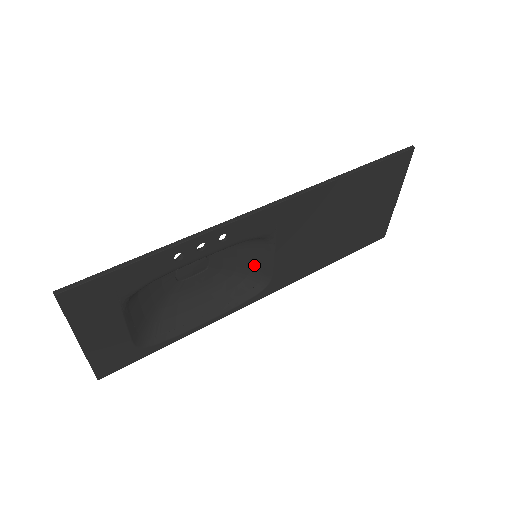
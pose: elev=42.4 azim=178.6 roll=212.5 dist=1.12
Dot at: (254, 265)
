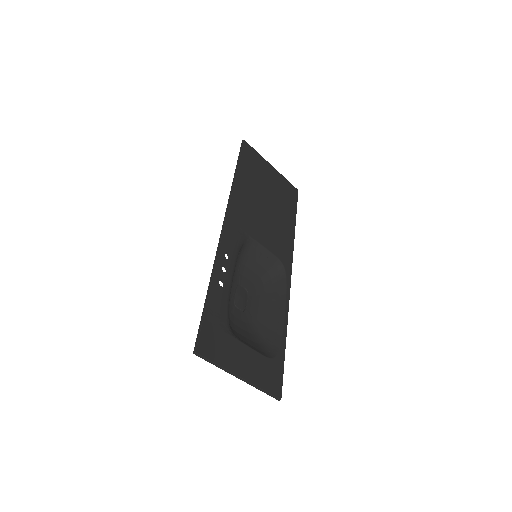
Dot at: (263, 264)
